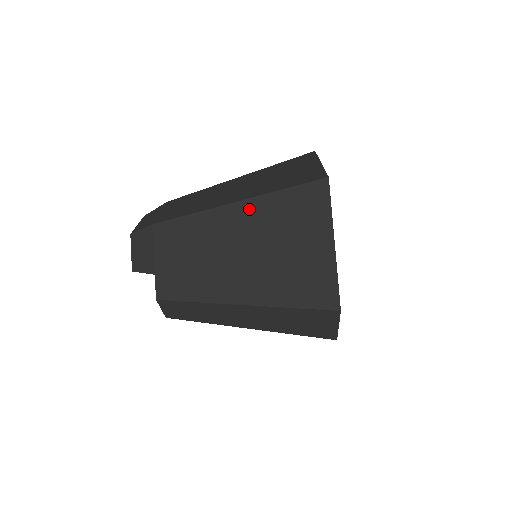
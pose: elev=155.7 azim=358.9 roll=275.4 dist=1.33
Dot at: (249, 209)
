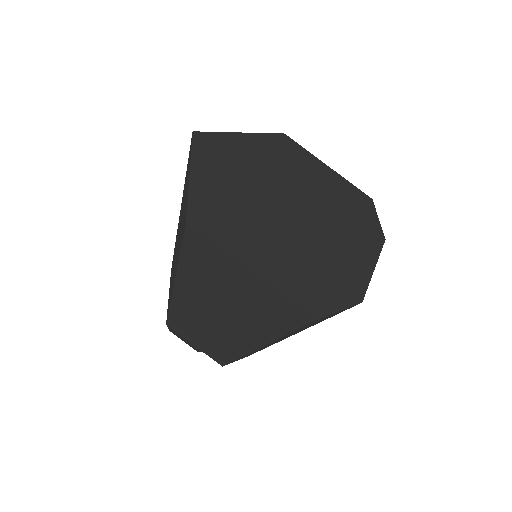
Dot at: (185, 283)
